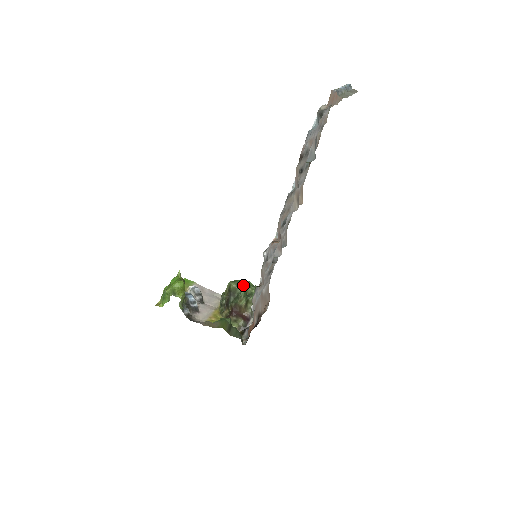
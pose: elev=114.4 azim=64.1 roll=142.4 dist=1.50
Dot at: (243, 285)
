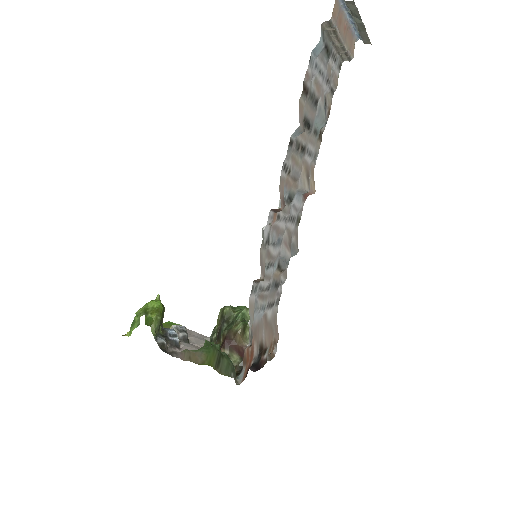
Dot at: (241, 309)
